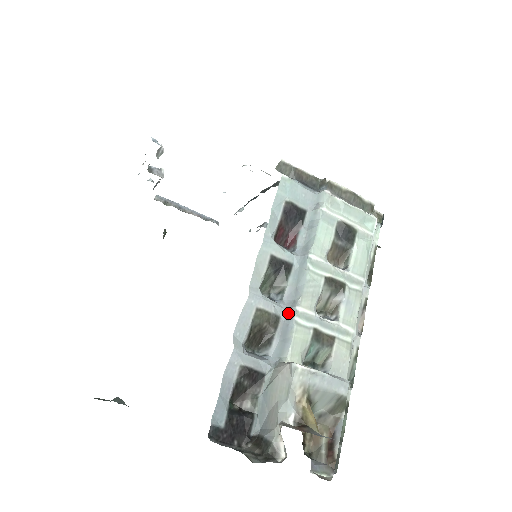
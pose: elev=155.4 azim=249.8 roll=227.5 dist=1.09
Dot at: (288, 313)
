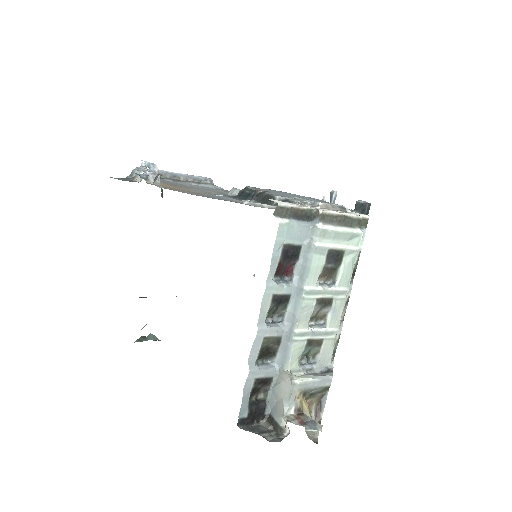
Dot at: (288, 334)
